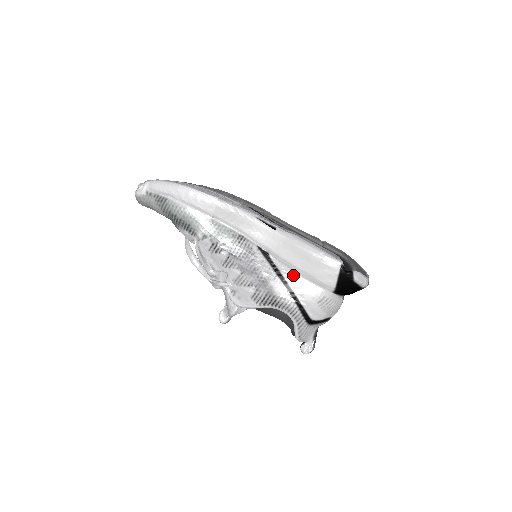
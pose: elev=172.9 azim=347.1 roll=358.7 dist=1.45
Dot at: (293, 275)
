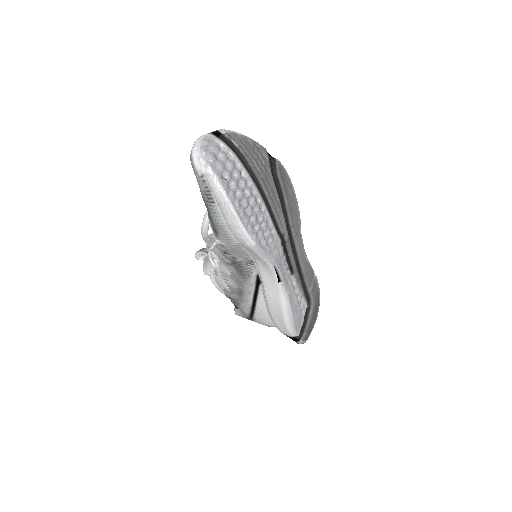
Dot at: (263, 307)
